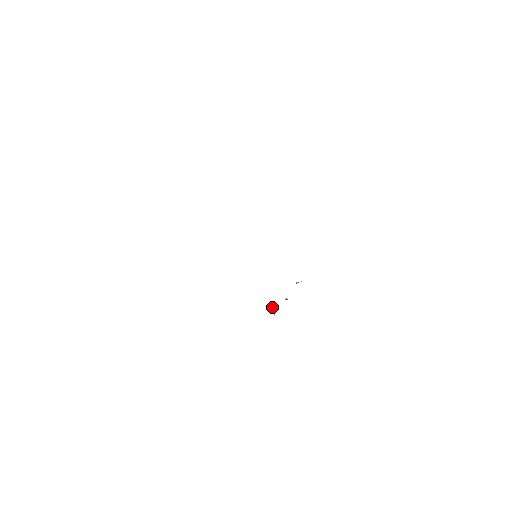
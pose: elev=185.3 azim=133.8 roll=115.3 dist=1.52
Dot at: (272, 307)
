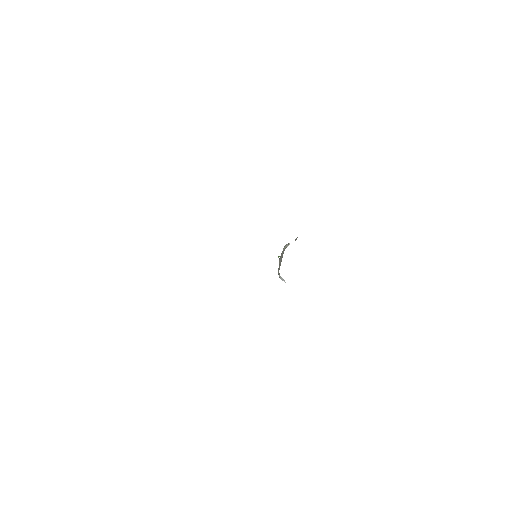
Dot at: (280, 277)
